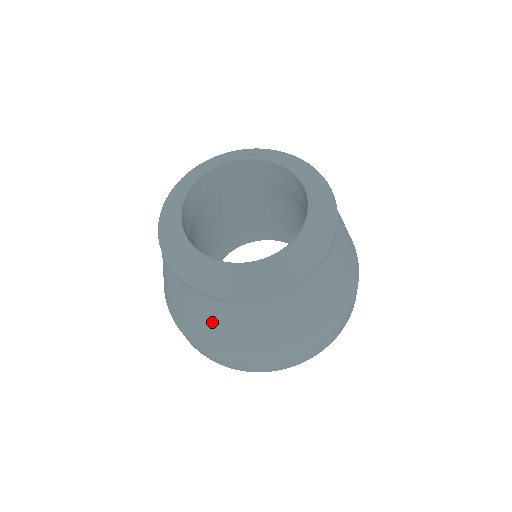
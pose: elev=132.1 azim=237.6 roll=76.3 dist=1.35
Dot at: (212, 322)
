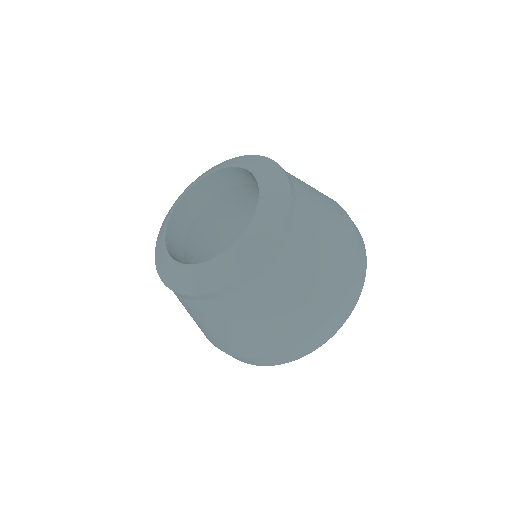
Dot at: occluded
